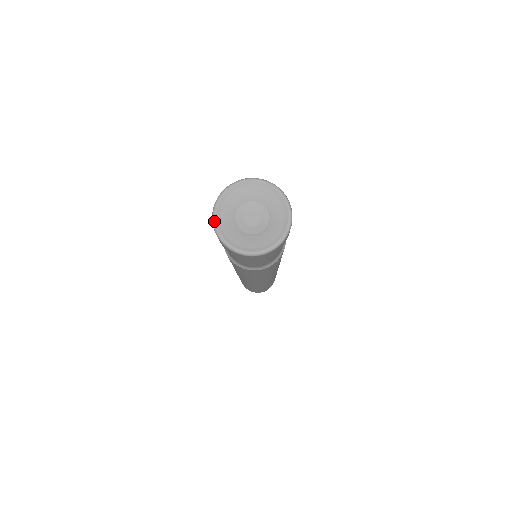
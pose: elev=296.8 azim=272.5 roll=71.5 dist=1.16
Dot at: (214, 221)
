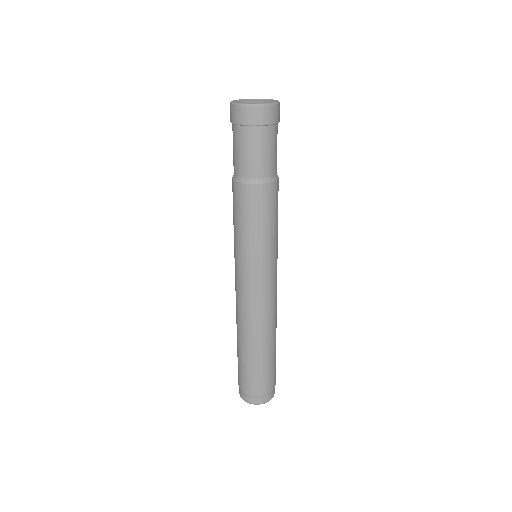
Dot at: (231, 101)
